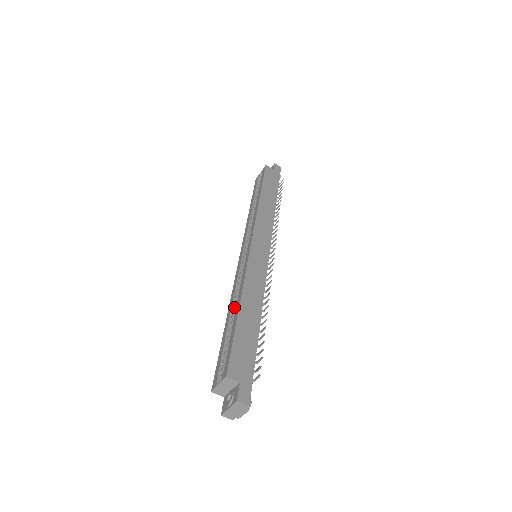
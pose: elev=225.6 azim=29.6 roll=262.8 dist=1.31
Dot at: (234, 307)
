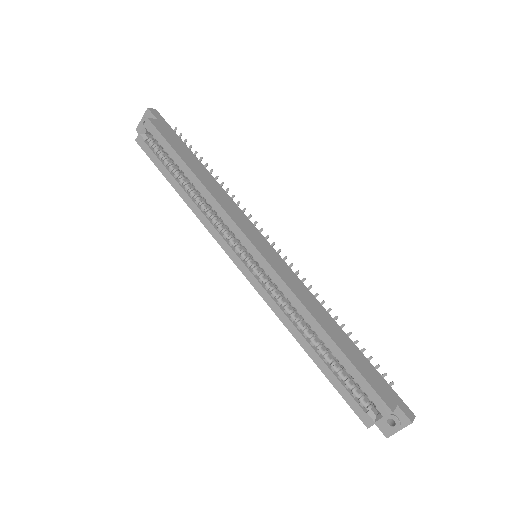
Dot at: (305, 333)
